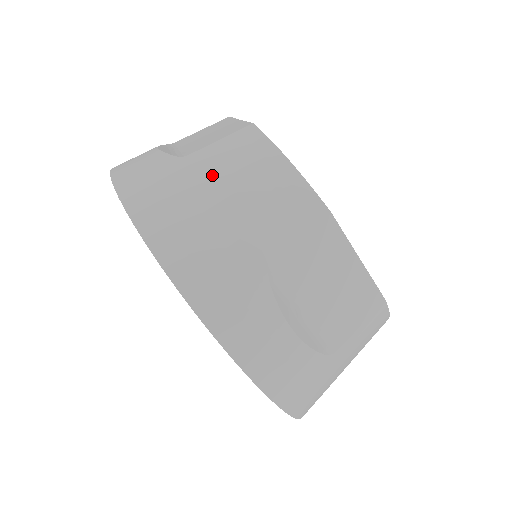
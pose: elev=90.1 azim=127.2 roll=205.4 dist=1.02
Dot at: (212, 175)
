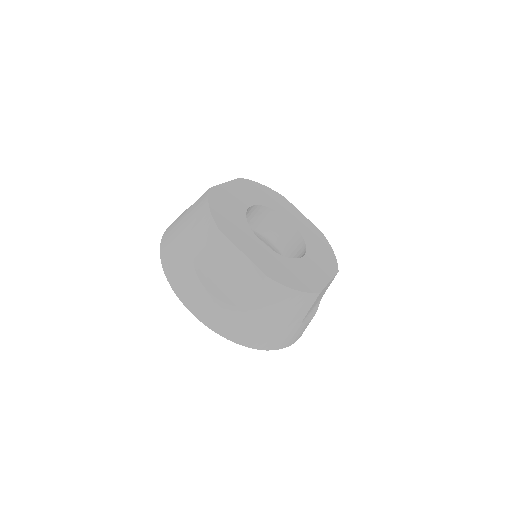
Dot at: (186, 218)
